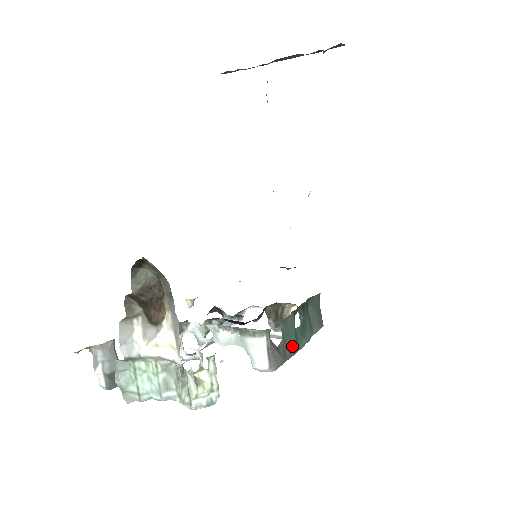
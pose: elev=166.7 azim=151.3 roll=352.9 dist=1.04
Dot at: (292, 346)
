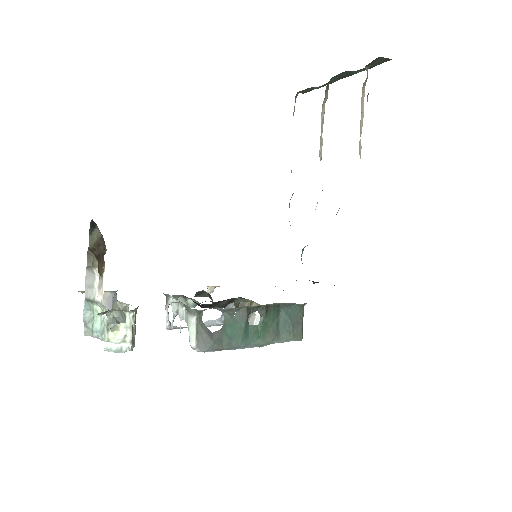
Dot at: (235, 338)
